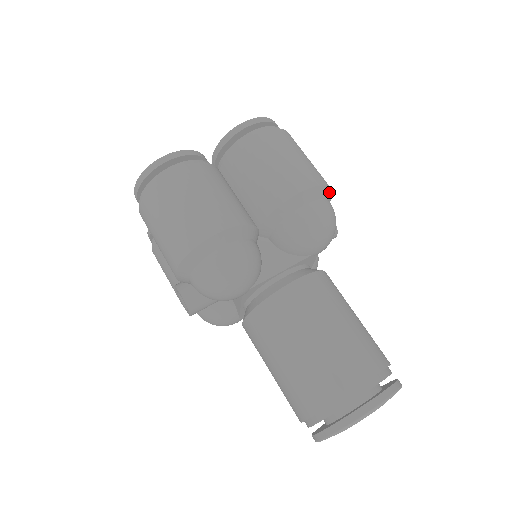
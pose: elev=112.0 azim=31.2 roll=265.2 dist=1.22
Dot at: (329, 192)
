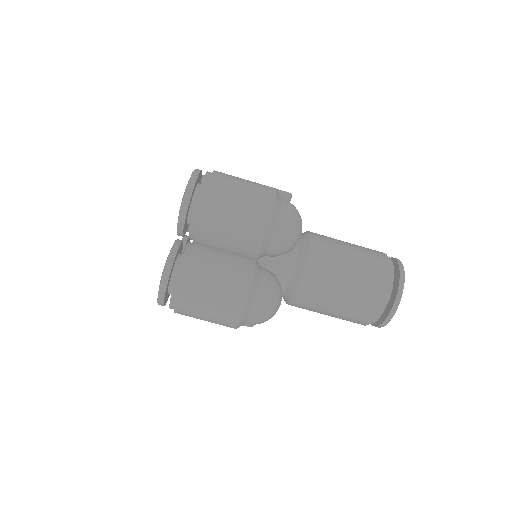
Dot at: (277, 197)
